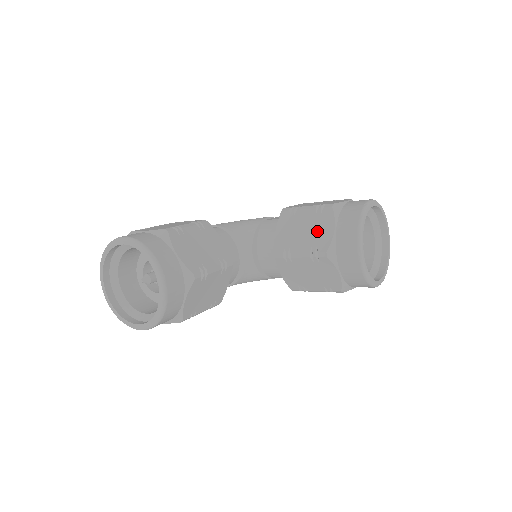
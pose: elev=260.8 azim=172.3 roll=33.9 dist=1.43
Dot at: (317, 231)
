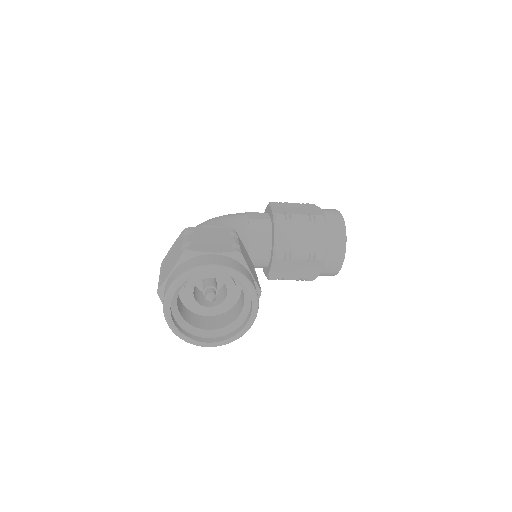
Dot at: (313, 238)
